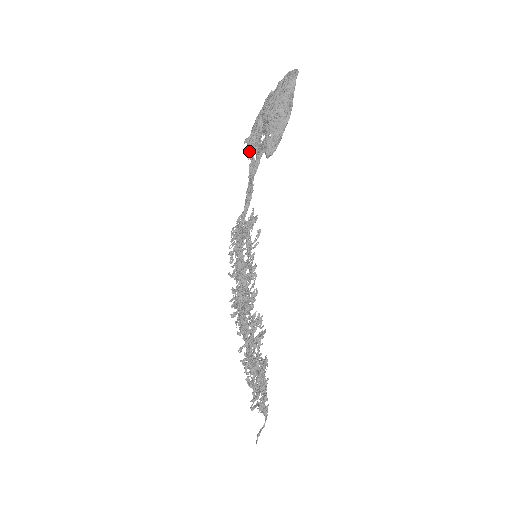
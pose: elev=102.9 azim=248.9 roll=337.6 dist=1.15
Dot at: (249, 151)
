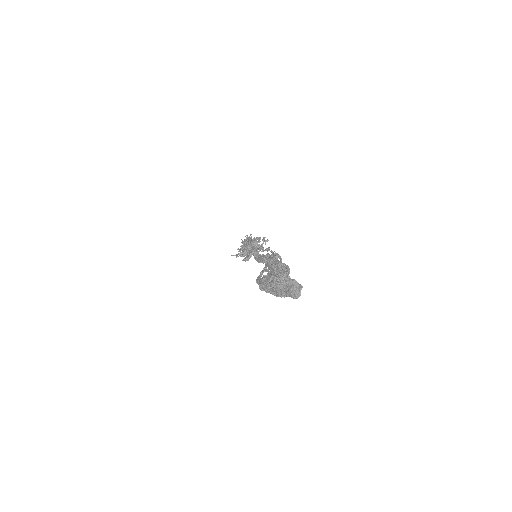
Dot at: occluded
